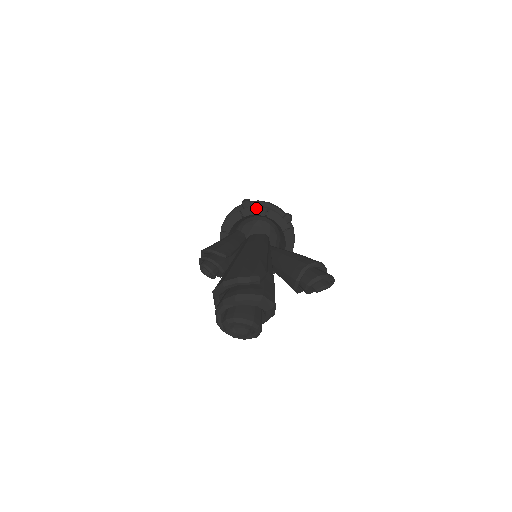
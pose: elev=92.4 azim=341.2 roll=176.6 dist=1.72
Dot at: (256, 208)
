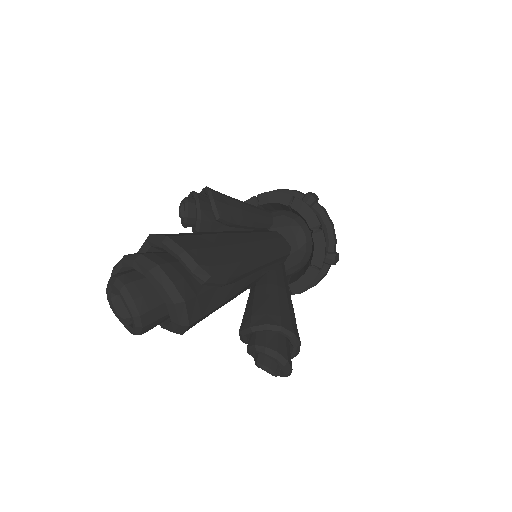
Dot at: (312, 212)
